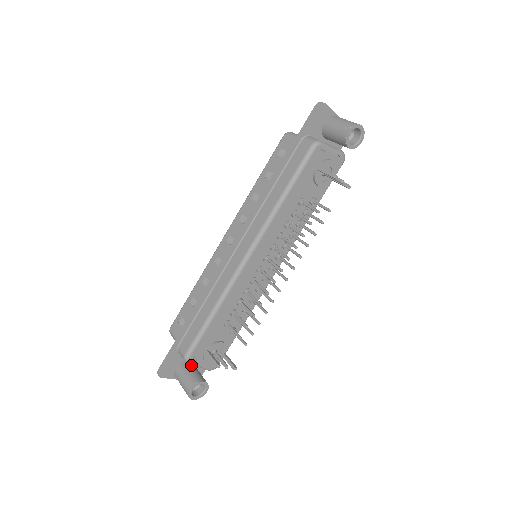
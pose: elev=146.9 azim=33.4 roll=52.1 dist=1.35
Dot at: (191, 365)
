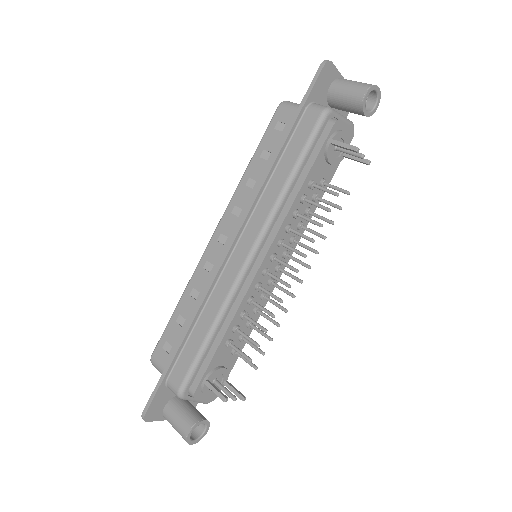
Dot at: (183, 400)
